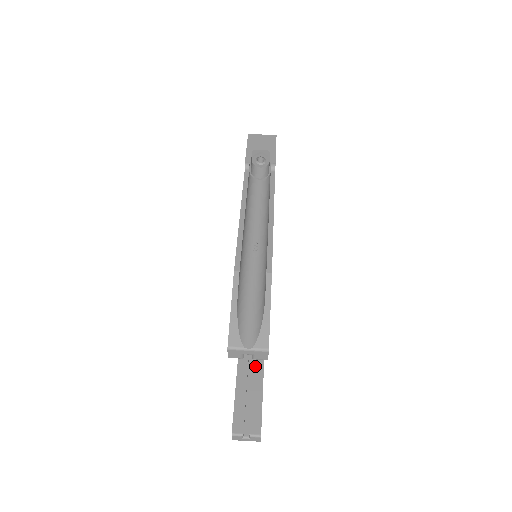
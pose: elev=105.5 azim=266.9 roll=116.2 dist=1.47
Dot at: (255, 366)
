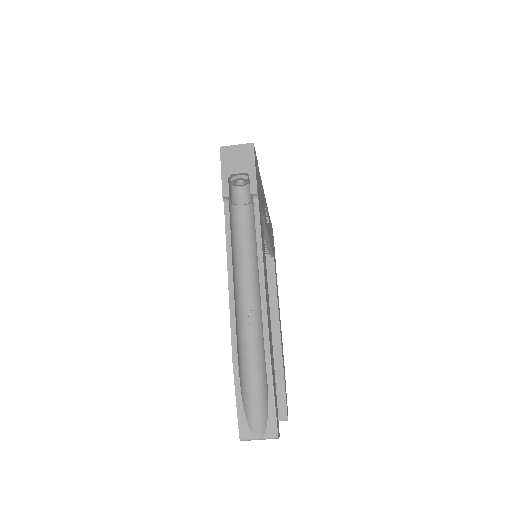
Dot at: (273, 352)
